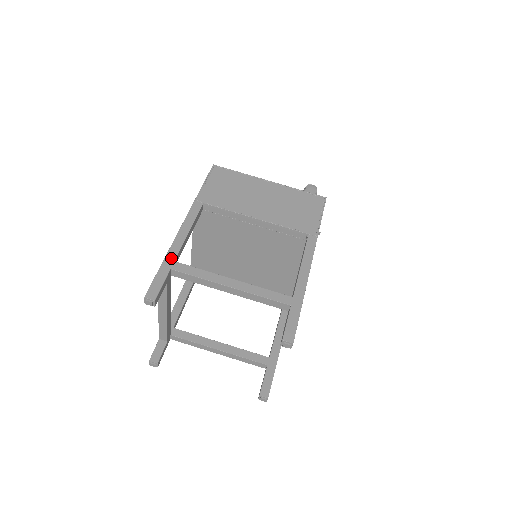
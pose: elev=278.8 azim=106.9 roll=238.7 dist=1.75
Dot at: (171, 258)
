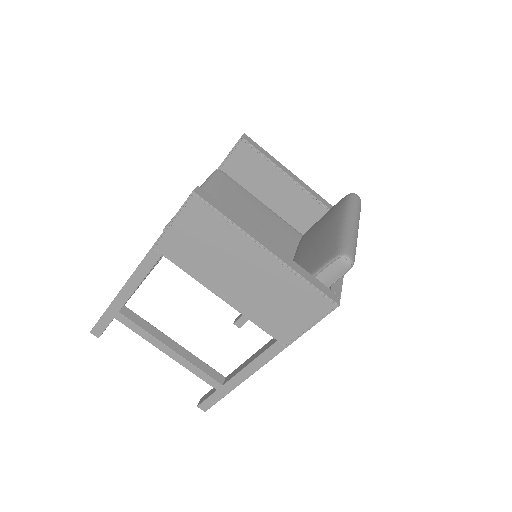
Dot at: (115, 308)
